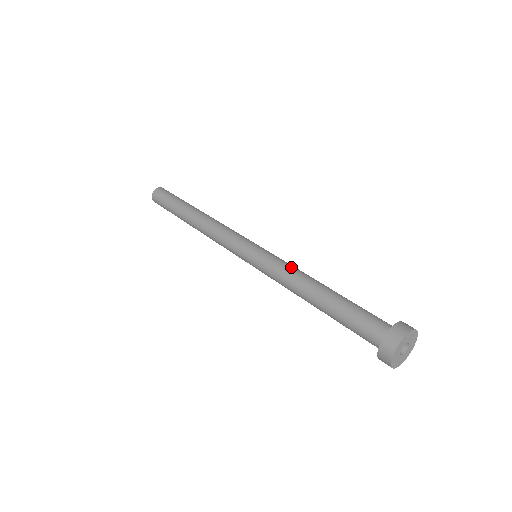
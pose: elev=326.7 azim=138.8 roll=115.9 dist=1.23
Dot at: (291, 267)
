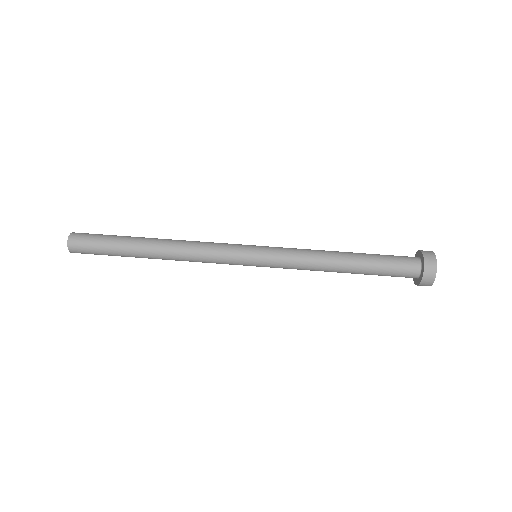
Dot at: (305, 249)
